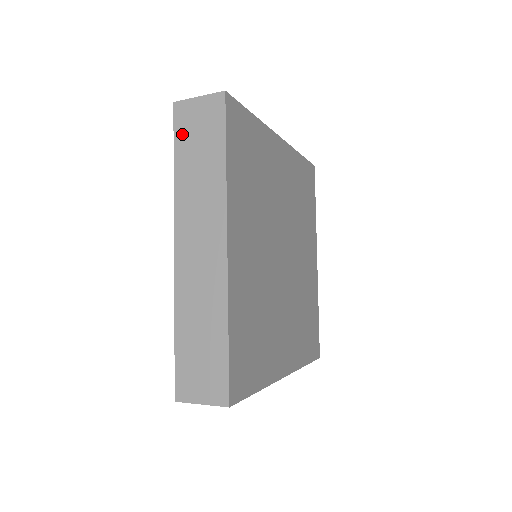
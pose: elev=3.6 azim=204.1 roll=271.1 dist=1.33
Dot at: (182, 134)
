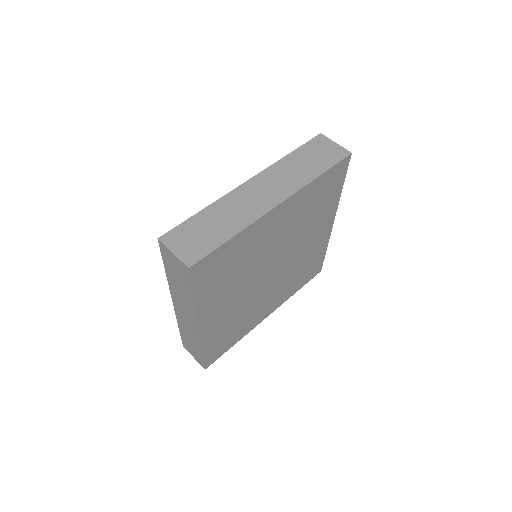
Dot at: (310, 147)
